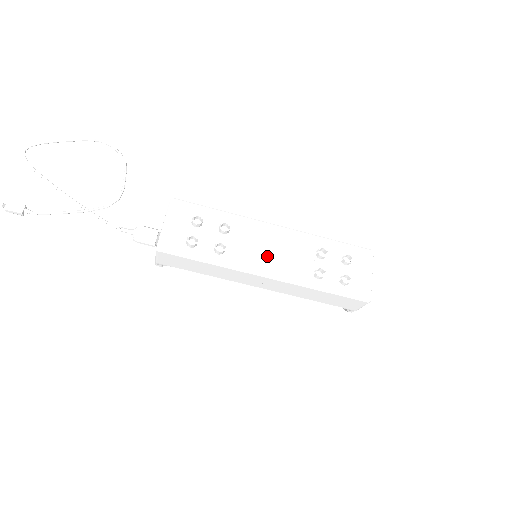
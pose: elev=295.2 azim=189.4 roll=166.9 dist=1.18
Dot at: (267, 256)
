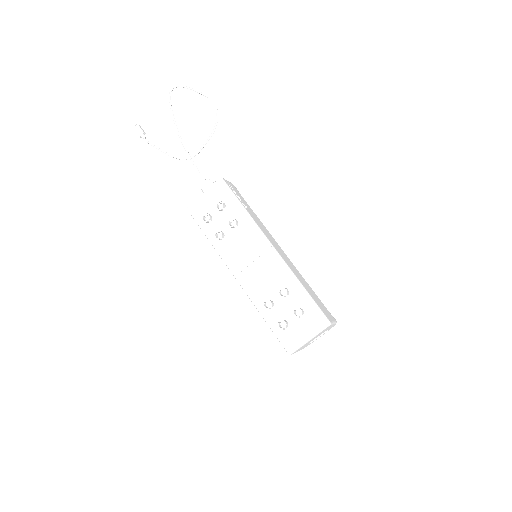
Dot at: (246, 264)
